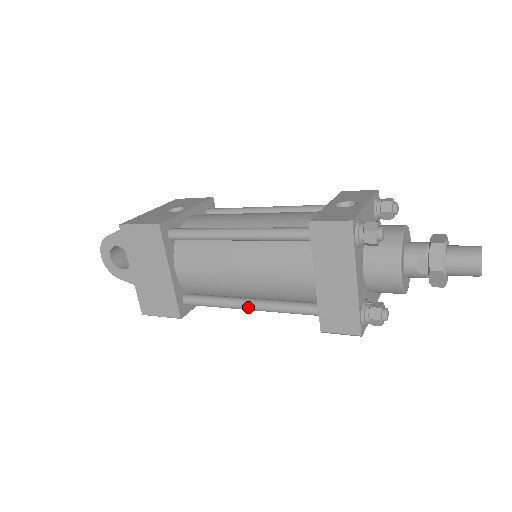
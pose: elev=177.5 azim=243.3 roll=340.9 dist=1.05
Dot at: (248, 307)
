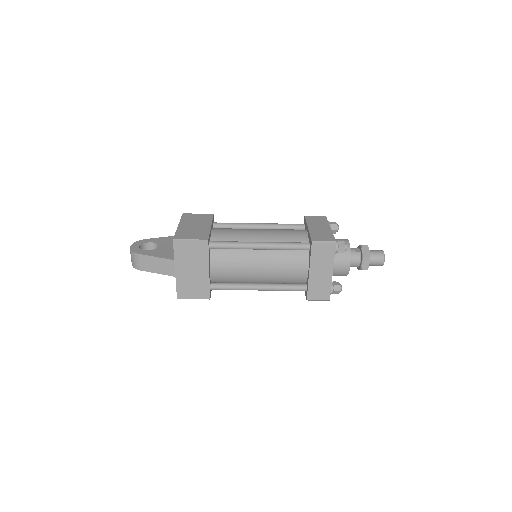
Dot at: (260, 242)
